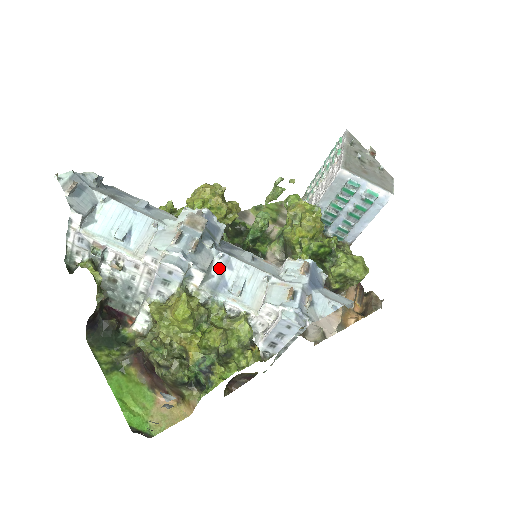
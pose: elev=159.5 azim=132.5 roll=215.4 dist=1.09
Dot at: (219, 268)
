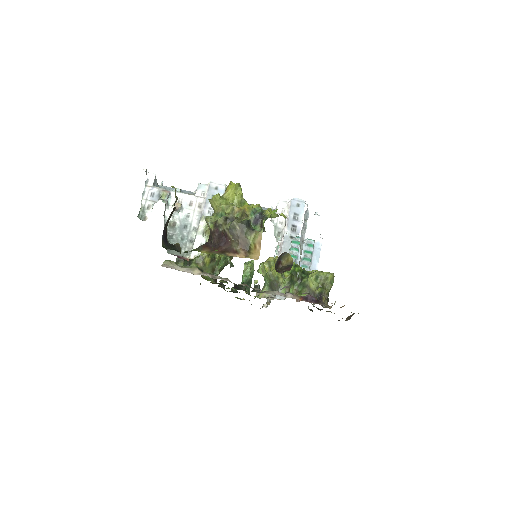
Dot at: occluded
